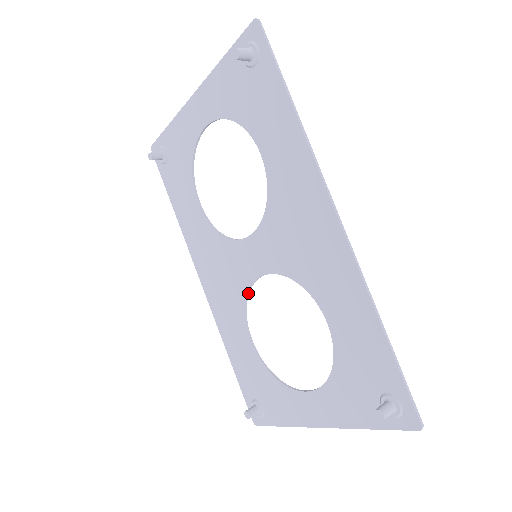
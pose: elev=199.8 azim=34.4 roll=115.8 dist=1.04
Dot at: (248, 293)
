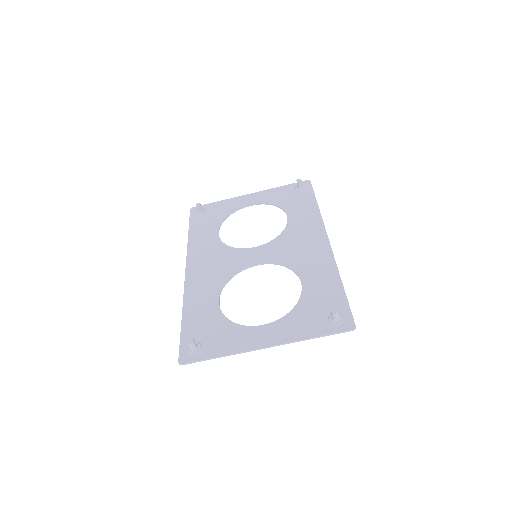
Dot at: (235, 274)
